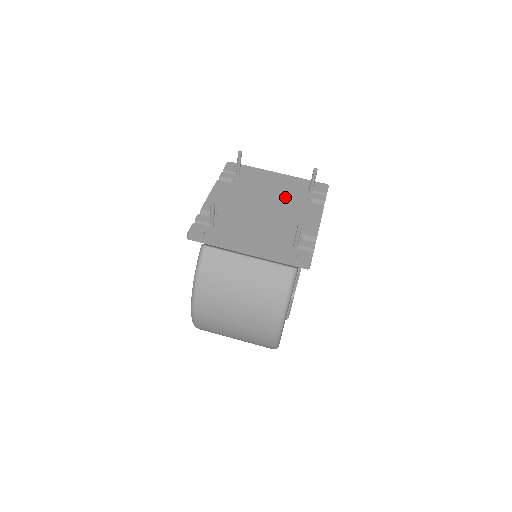
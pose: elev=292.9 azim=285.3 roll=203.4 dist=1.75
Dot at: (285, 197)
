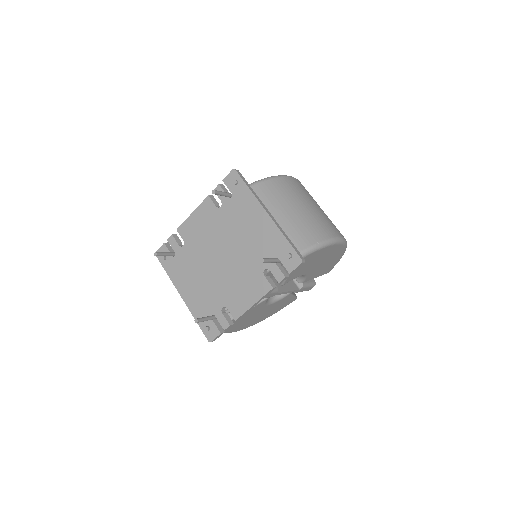
Dot at: (247, 255)
